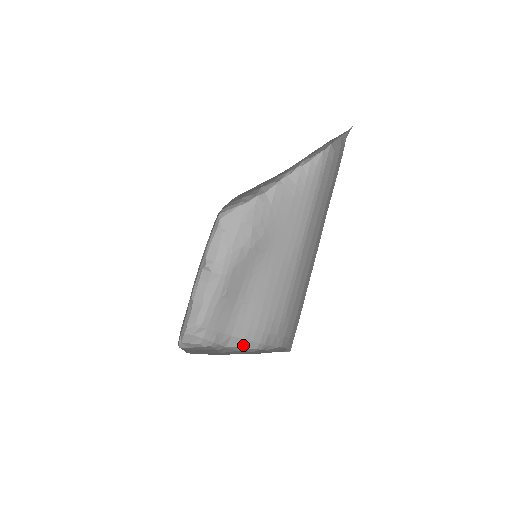
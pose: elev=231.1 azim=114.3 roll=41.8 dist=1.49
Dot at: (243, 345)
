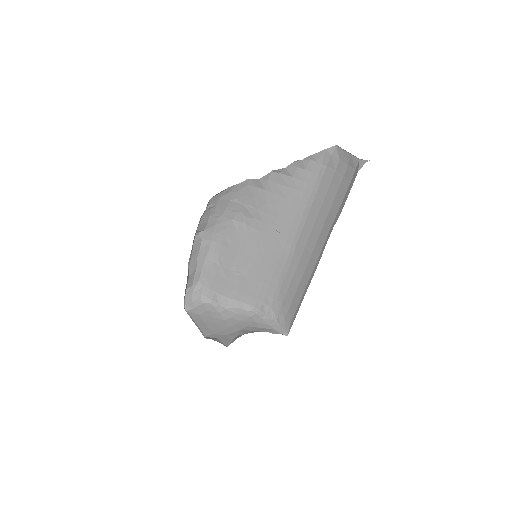
Dot at: (240, 307)
